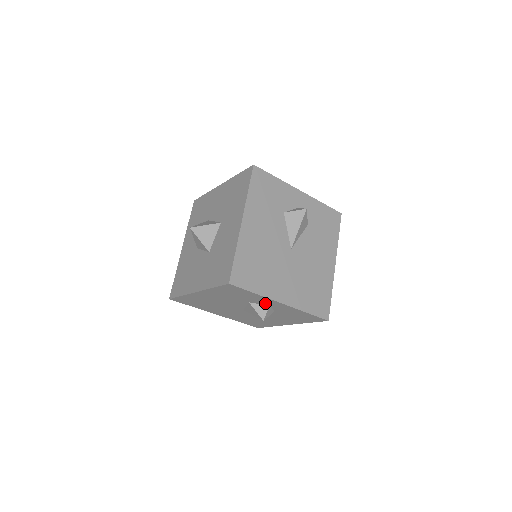
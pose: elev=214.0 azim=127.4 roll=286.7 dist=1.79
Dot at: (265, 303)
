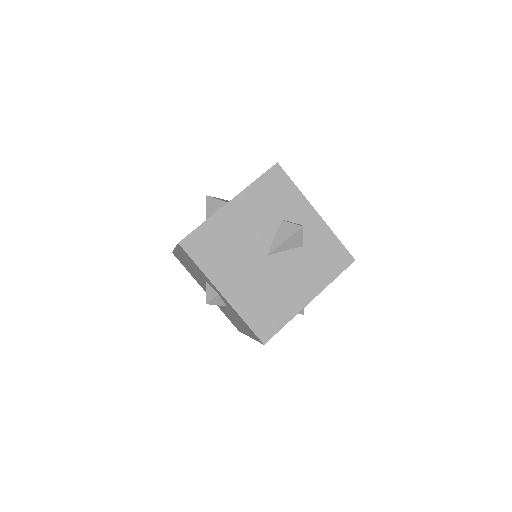
Dot at: (299, 217)
